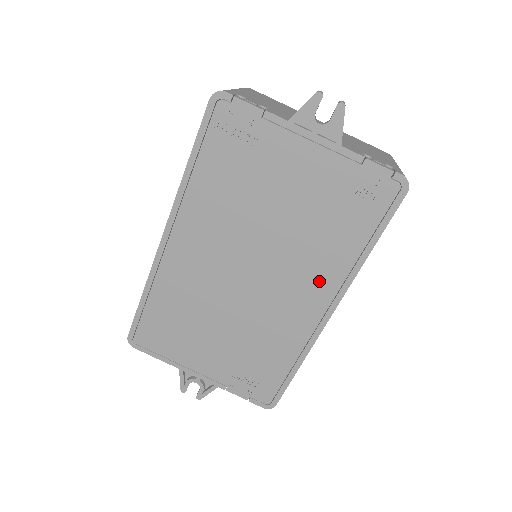
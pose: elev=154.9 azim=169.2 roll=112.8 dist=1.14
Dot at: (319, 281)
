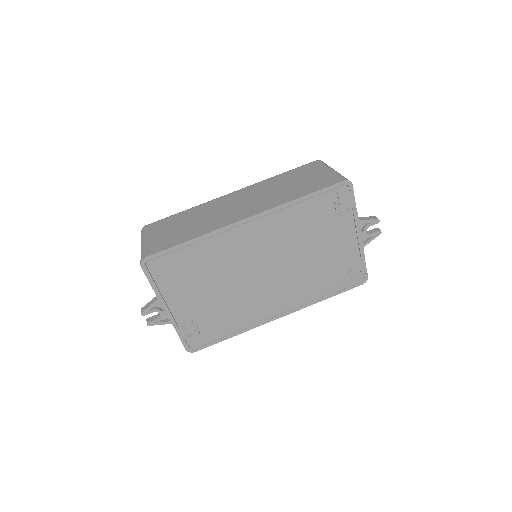
Dot at: (292, 298)
